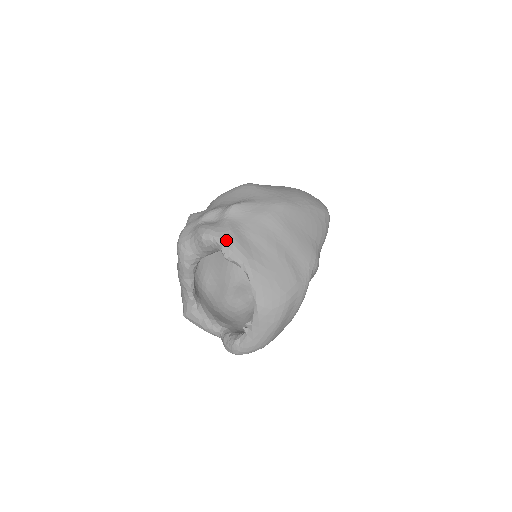
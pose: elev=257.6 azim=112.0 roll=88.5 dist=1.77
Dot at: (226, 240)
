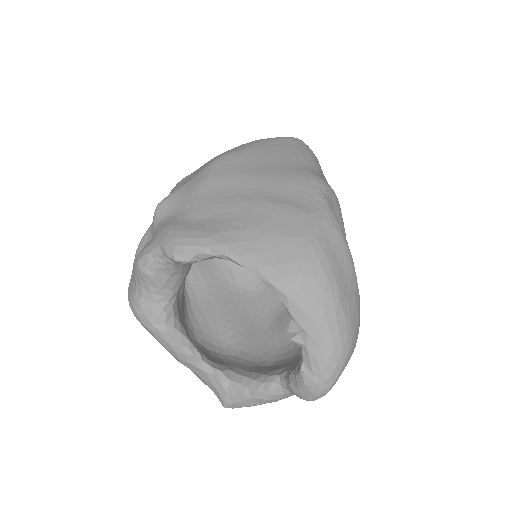
Dot at: (165, 241)
